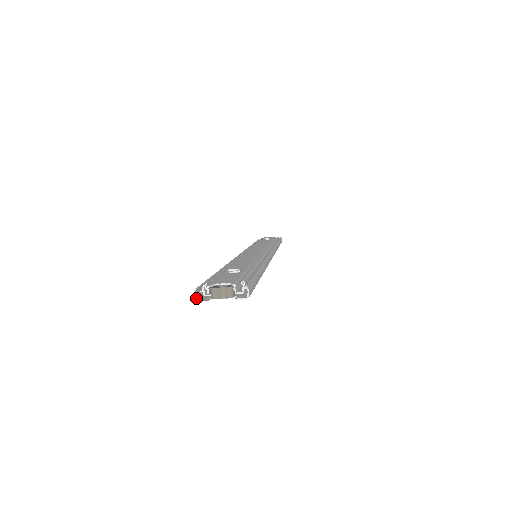
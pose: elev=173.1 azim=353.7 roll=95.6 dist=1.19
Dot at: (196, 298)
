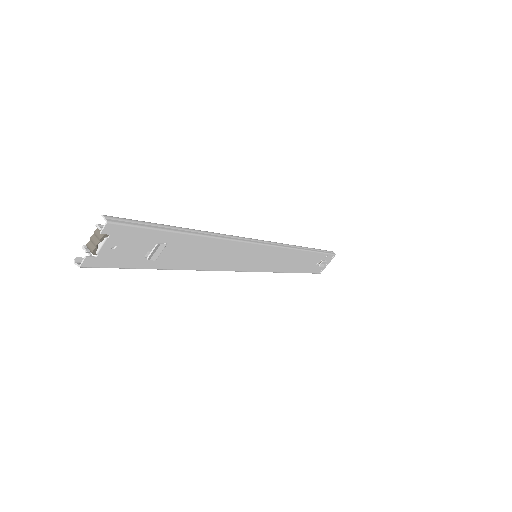
Dot at: (82, 265)
